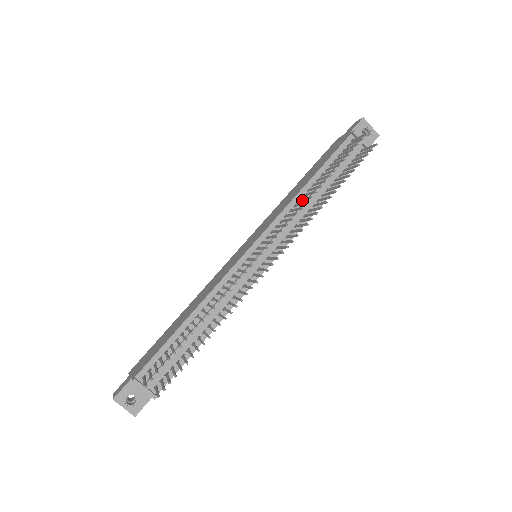
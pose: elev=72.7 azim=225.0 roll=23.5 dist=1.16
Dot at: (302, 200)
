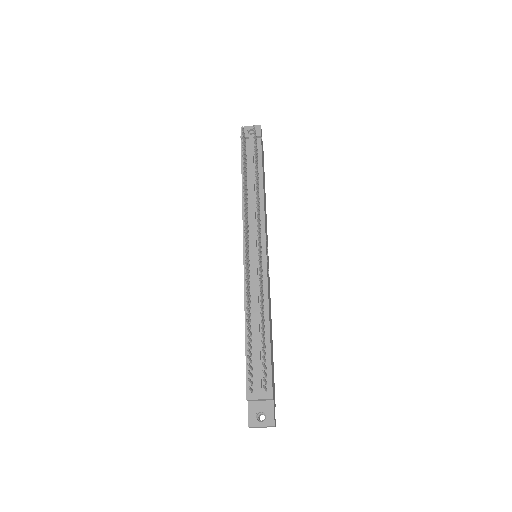
Dot at: (246, 197)
